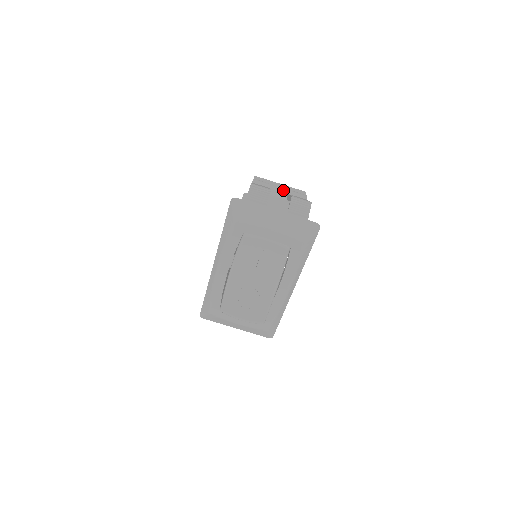
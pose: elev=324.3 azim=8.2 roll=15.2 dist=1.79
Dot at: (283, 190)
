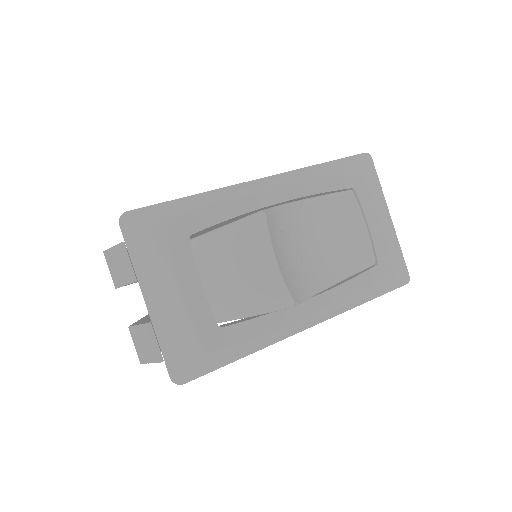
Dot at: occluded
